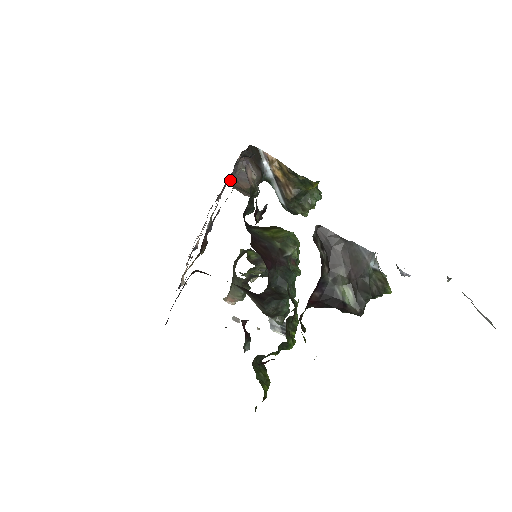
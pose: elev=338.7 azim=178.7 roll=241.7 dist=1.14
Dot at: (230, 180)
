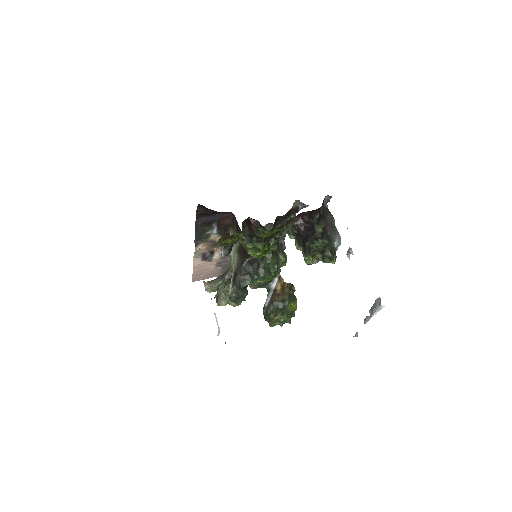
Dot at: occluded
